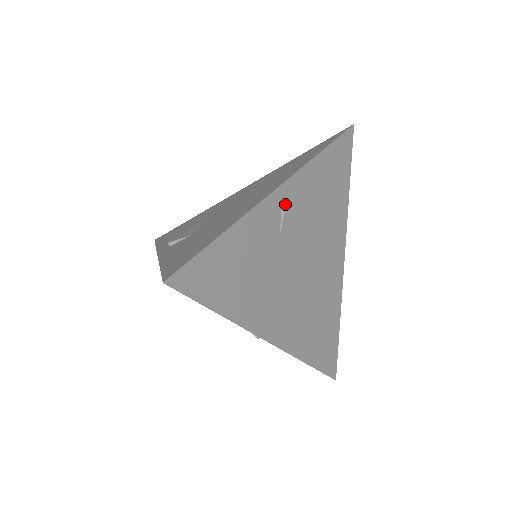
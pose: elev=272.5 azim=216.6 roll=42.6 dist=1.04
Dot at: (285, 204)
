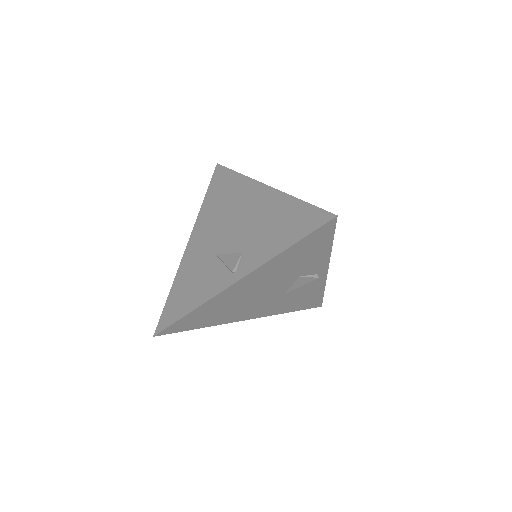
Dot at: occluded
